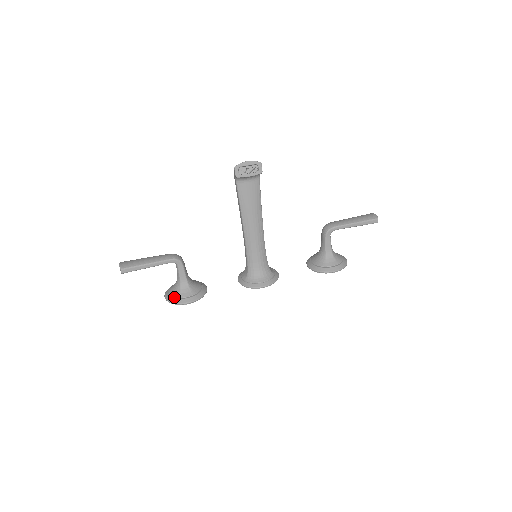
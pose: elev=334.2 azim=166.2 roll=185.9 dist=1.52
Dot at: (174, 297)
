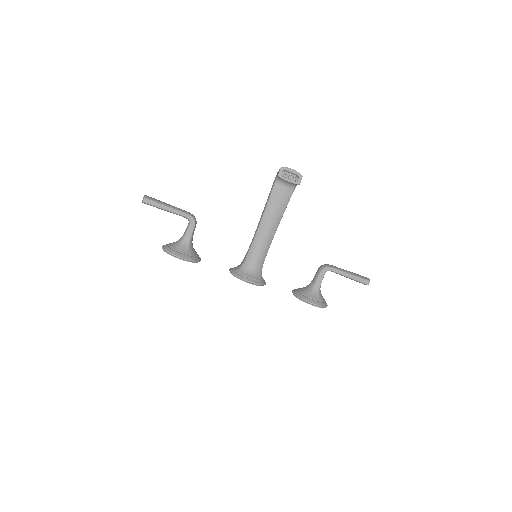
Dot at: (171, 248)
